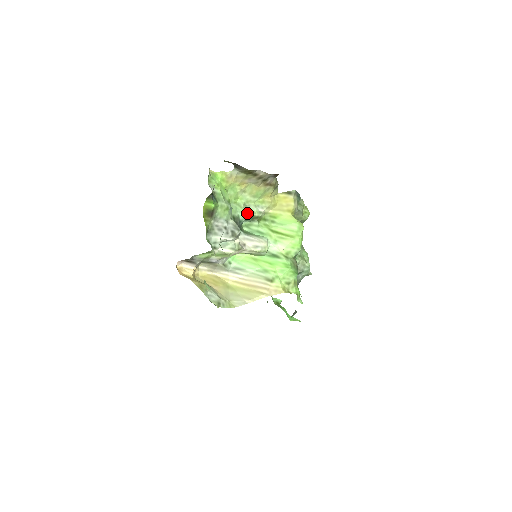
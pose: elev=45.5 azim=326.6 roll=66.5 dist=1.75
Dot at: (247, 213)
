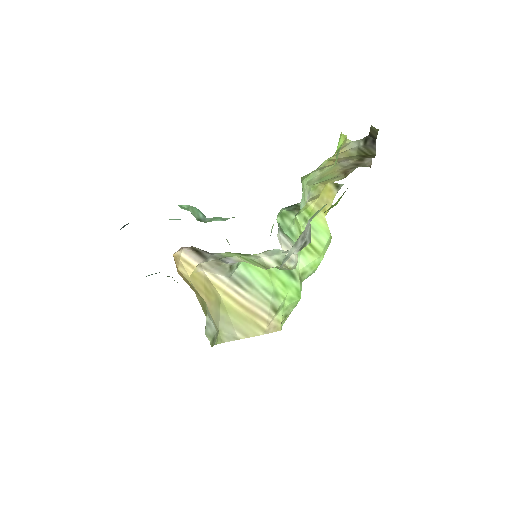
Dot at: occluded
